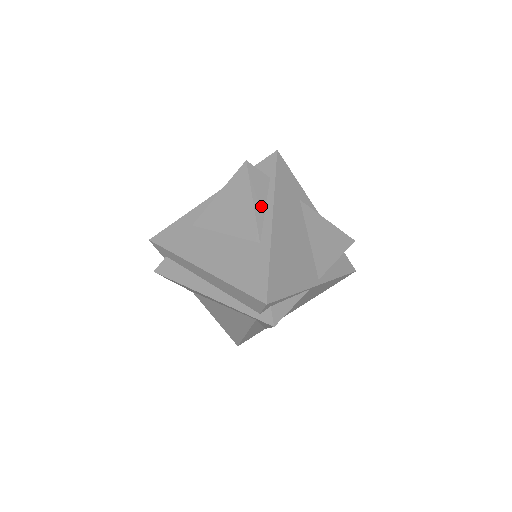
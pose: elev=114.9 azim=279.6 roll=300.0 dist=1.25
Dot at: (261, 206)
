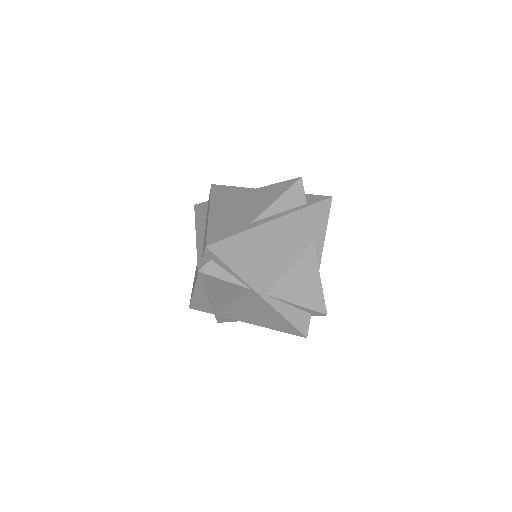
Dot at: (279, 208)
